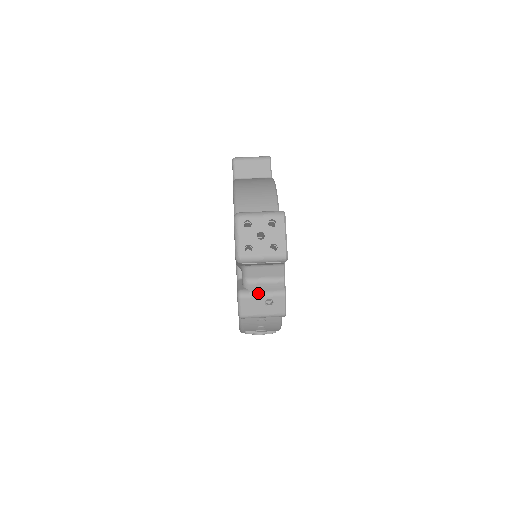
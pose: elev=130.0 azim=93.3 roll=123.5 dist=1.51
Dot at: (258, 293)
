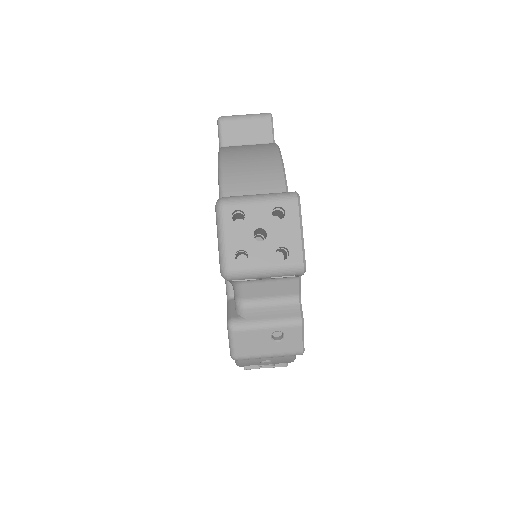
Dot at: (260, 323)
